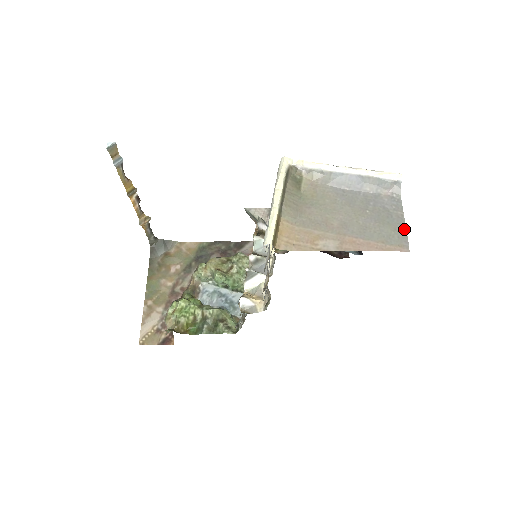
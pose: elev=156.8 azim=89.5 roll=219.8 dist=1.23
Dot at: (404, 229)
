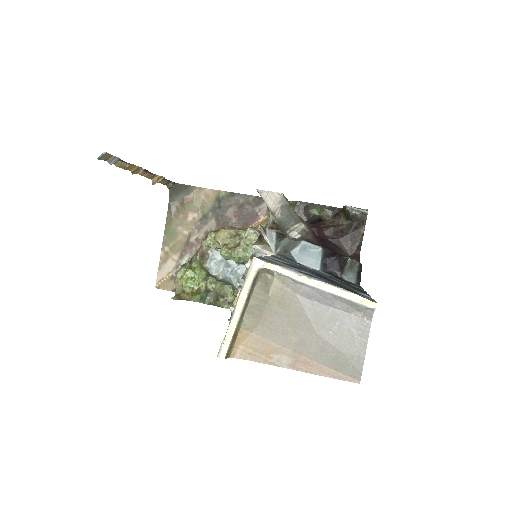
Dot at: (362, 360)
